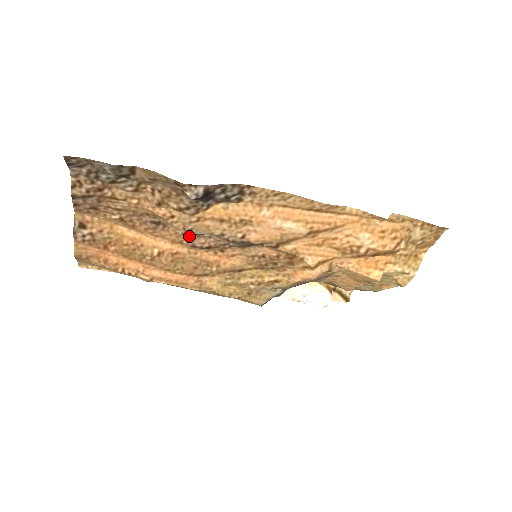
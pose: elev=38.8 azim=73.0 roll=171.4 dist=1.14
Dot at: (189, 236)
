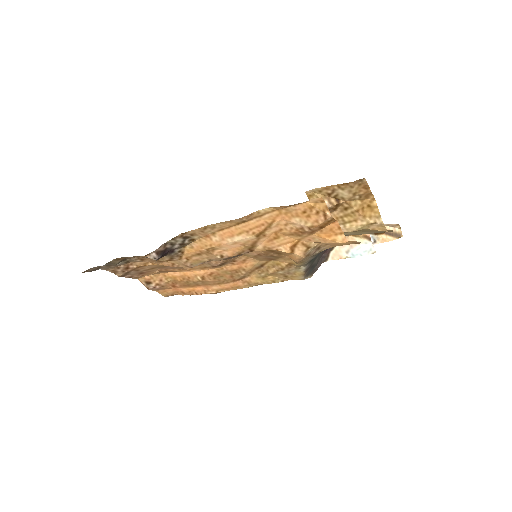
Dot at: (204, 263)
